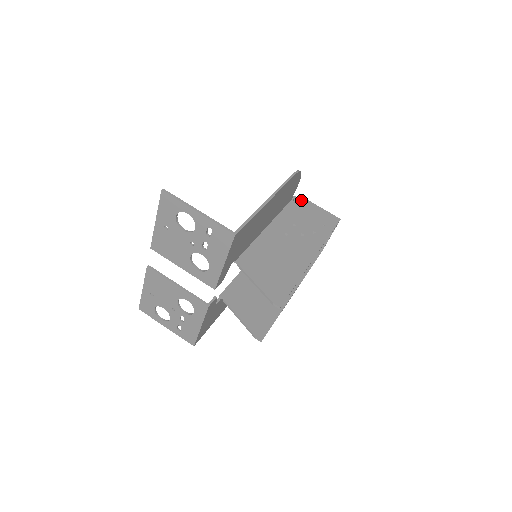
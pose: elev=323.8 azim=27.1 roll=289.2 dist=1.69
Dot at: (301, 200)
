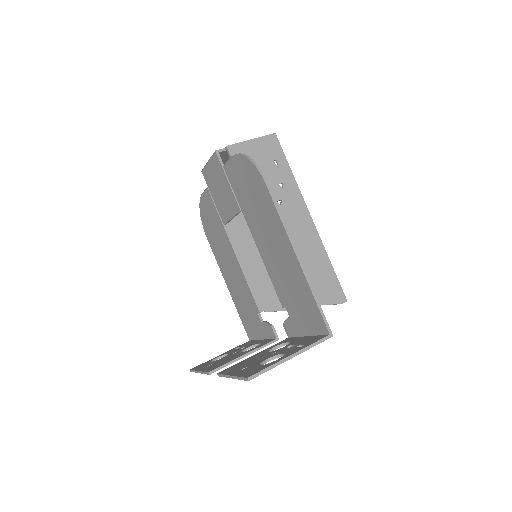
Dot at: (231, 153)
